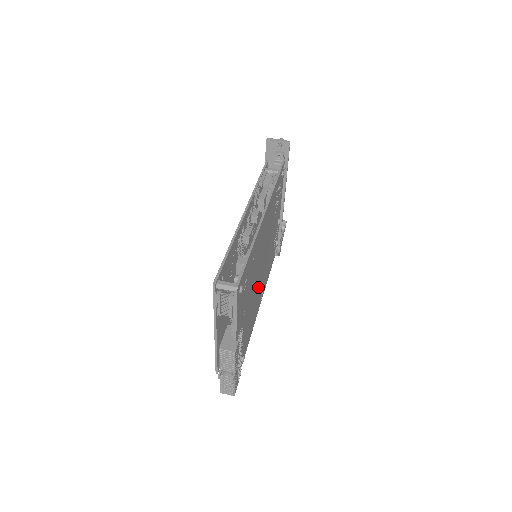
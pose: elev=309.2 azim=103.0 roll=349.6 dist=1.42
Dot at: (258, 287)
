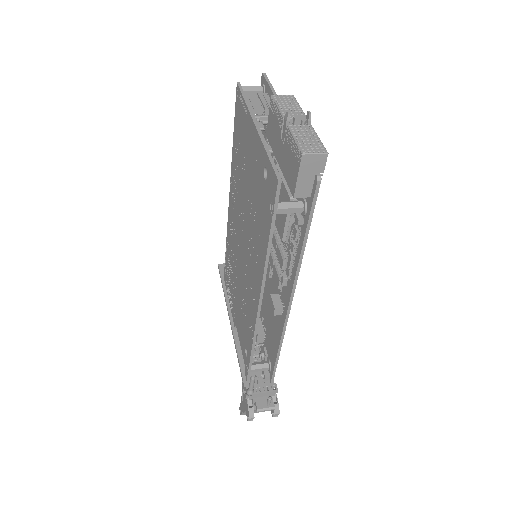
Dot at: occluded
